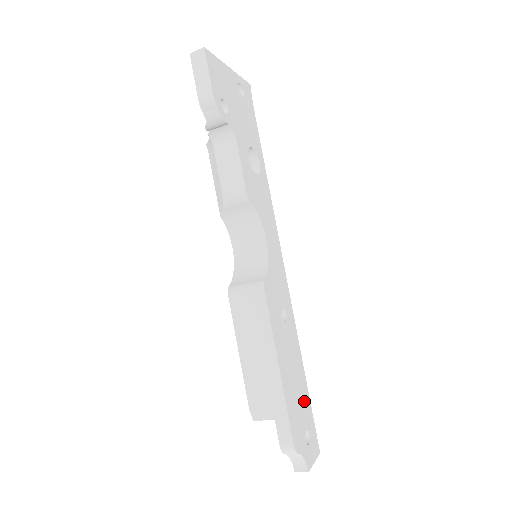
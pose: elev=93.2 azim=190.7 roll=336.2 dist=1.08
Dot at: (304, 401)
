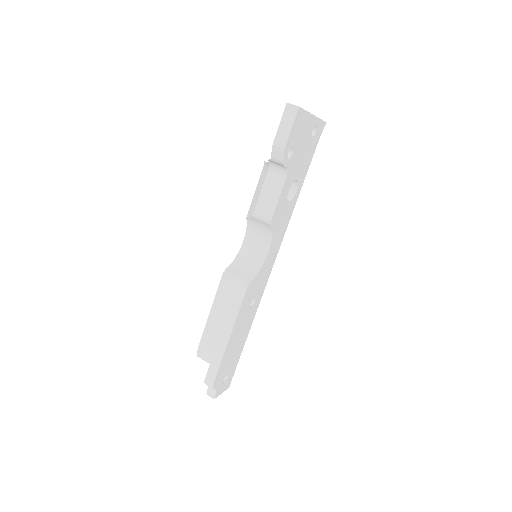
Dot at: (236, 357)
